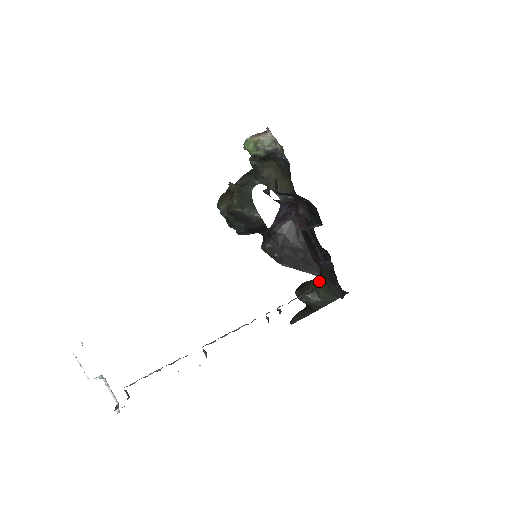
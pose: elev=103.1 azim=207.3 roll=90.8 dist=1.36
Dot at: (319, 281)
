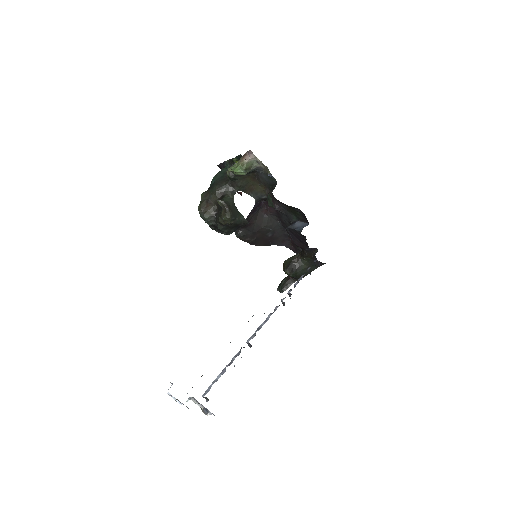
Dot at: (301, 258)
